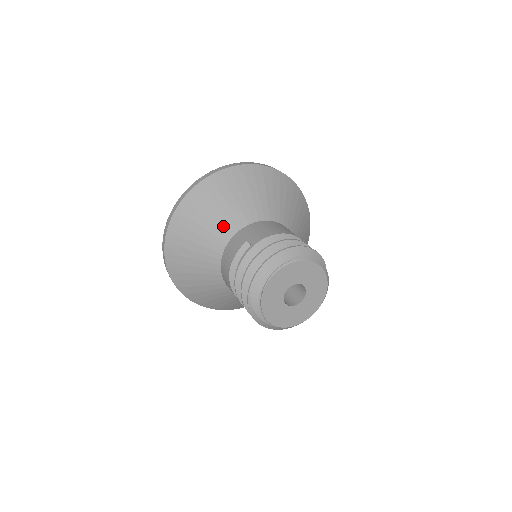
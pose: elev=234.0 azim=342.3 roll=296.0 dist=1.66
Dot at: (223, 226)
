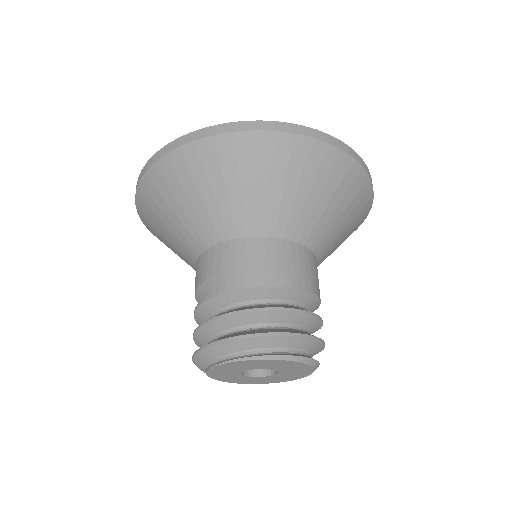
Dot at: (201, 227)
